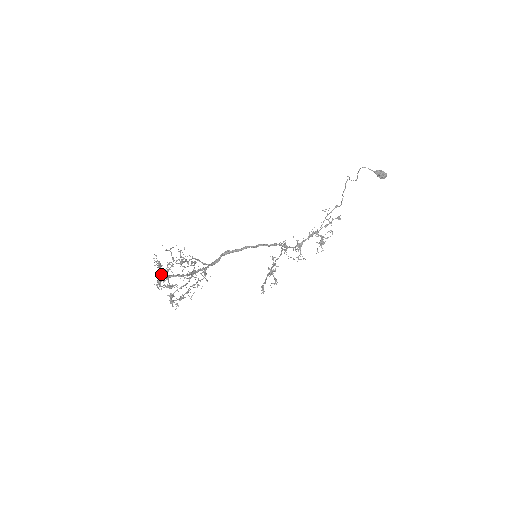
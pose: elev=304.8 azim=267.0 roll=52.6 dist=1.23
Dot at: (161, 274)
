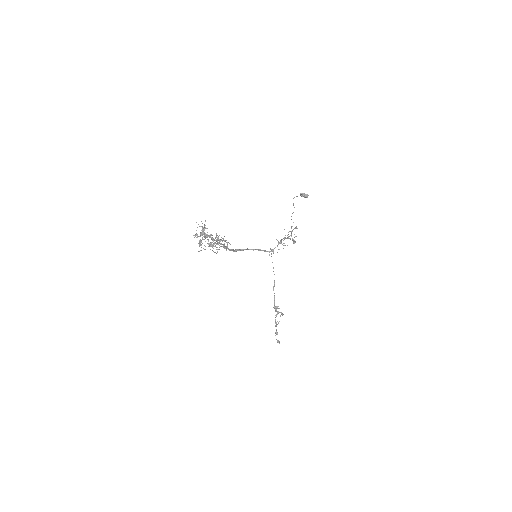
Dot at: (200, 233)
